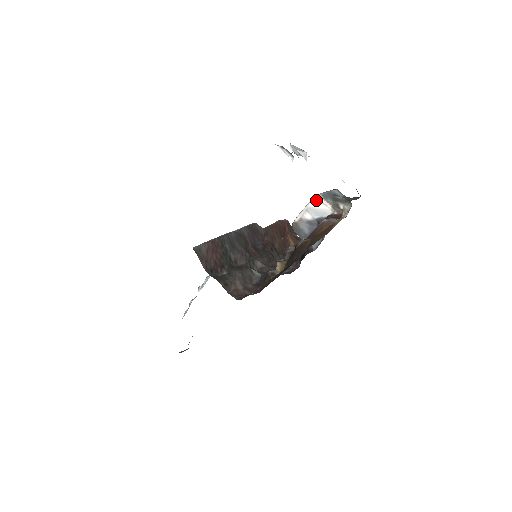
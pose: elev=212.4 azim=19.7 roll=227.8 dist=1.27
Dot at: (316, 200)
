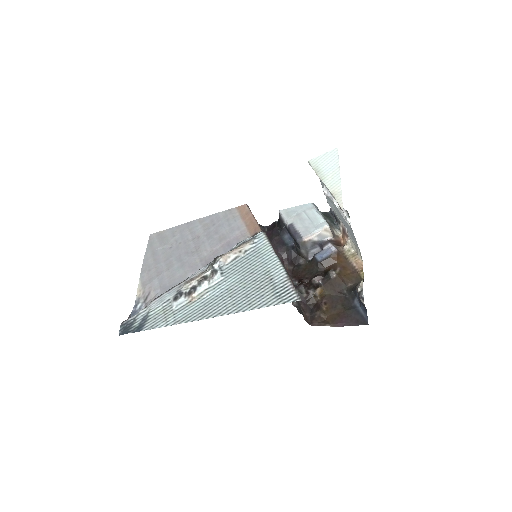
Dot at: (326, 230)
